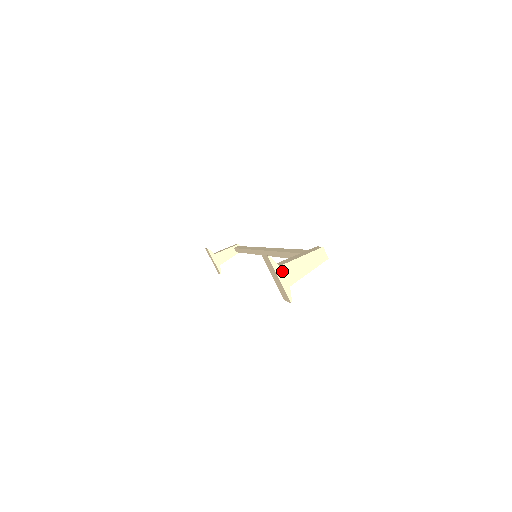
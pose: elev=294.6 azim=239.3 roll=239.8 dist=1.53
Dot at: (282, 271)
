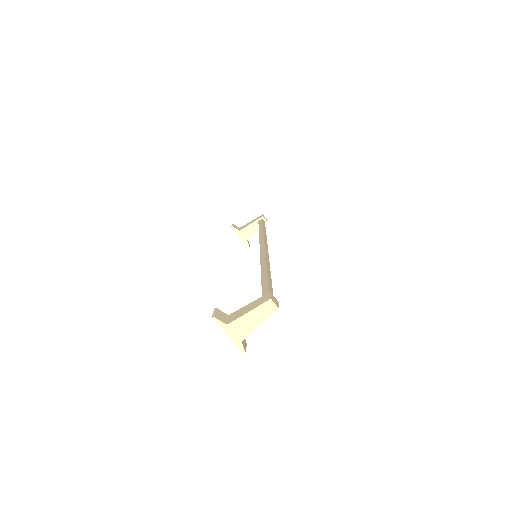
Dot at: (230, 329)
